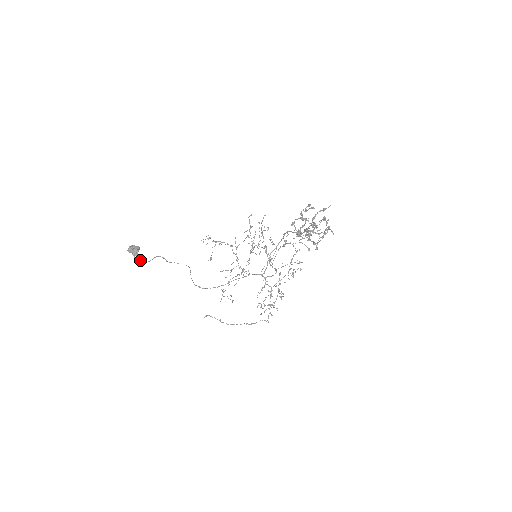
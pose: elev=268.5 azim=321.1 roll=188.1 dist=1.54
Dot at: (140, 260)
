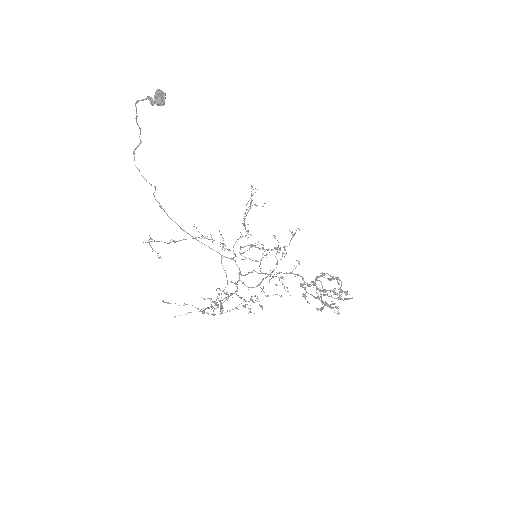
Dot at: occluded
